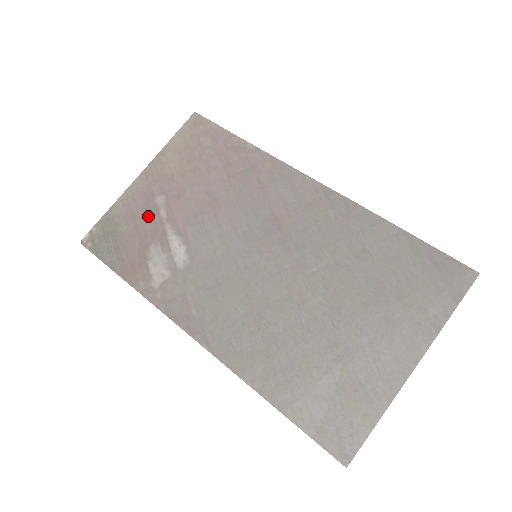
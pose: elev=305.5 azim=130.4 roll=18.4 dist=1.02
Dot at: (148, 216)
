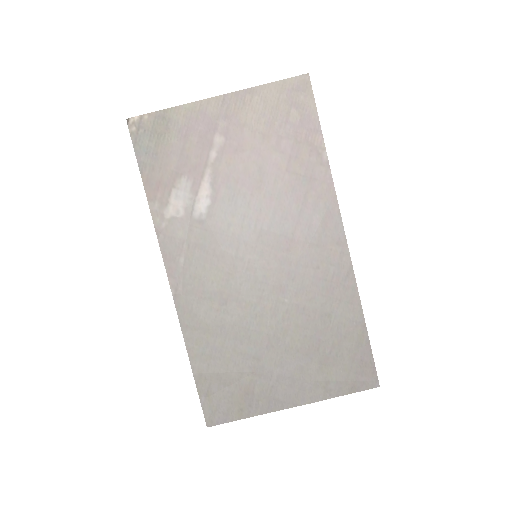
Dot at: (199, 146)
